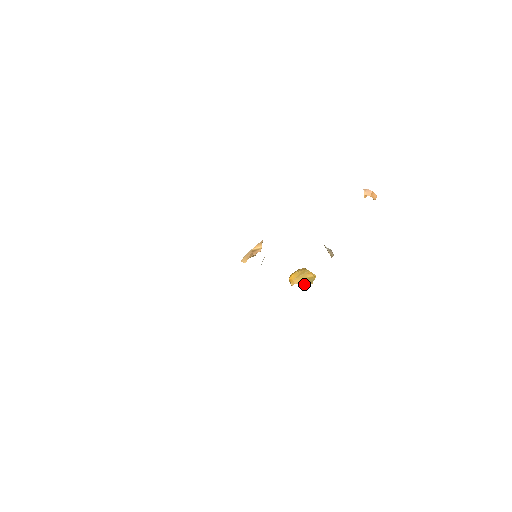
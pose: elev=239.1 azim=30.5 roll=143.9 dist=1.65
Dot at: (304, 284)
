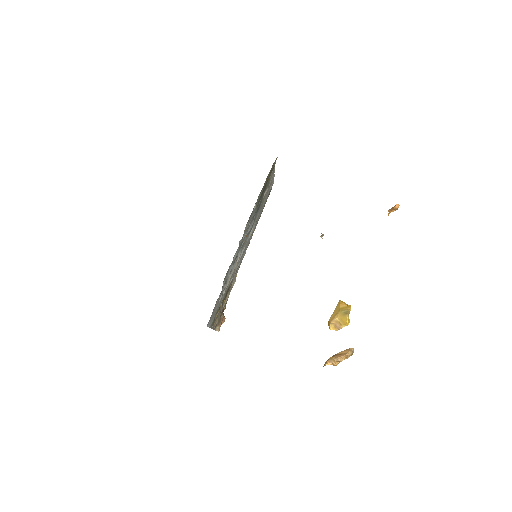
Dot at: (341, 322)
